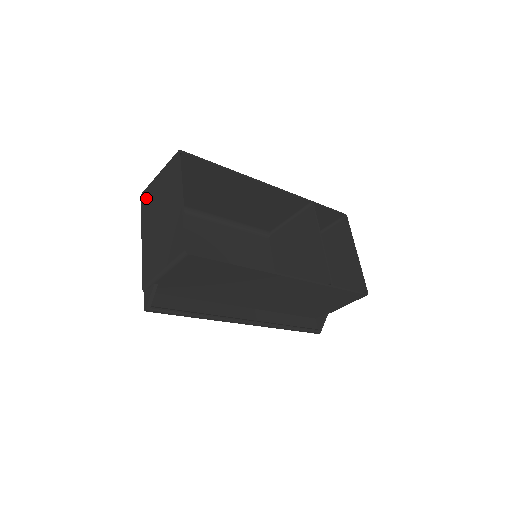
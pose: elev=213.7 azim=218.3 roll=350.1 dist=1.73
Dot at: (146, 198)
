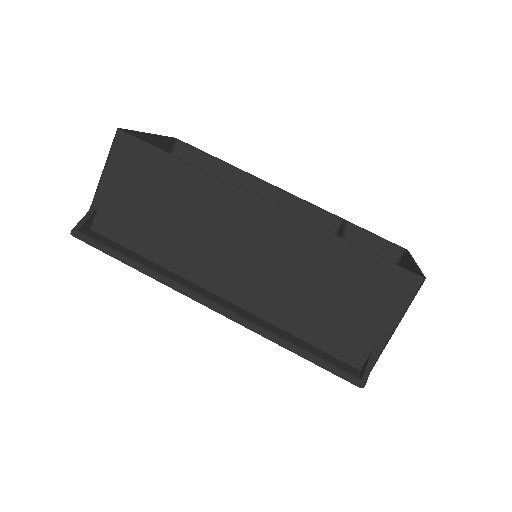
Dot at: occluded
